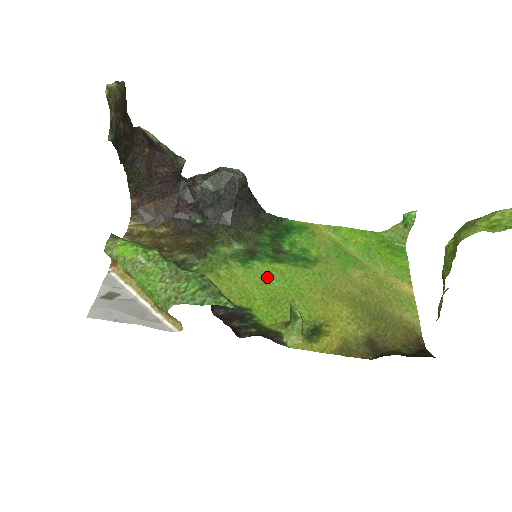
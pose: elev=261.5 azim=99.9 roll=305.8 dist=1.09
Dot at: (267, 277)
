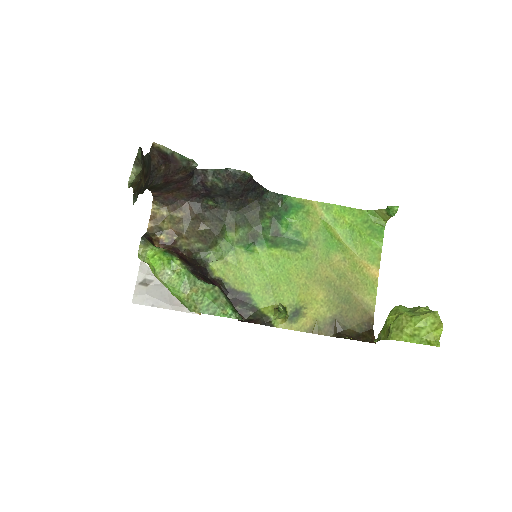
Dot at: (265, 263)
